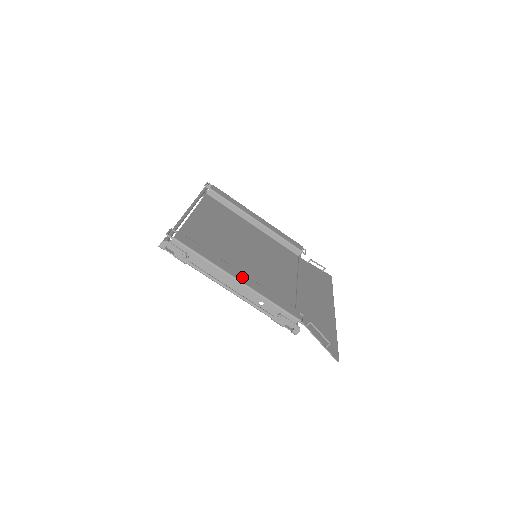
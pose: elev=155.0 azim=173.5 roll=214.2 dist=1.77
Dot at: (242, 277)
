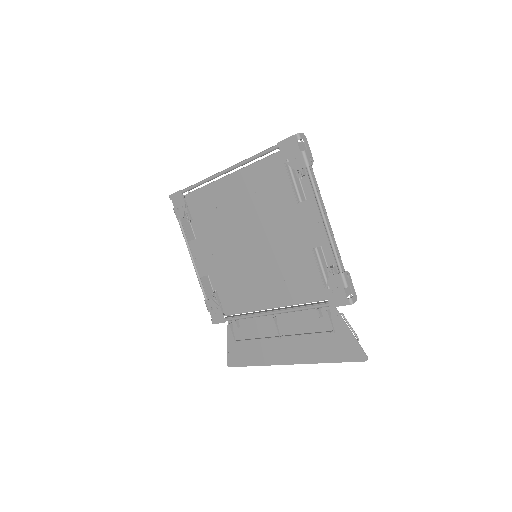
Dot at: occluded
